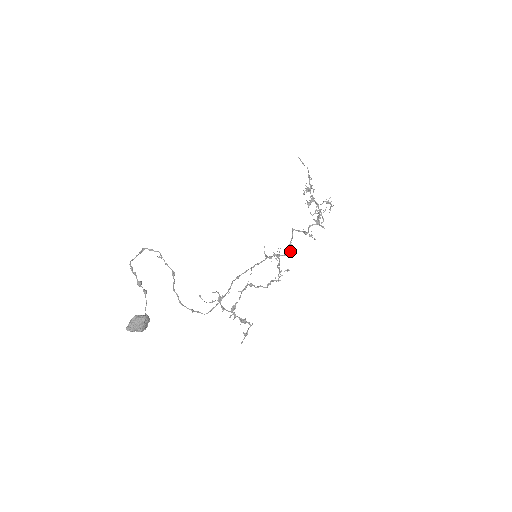
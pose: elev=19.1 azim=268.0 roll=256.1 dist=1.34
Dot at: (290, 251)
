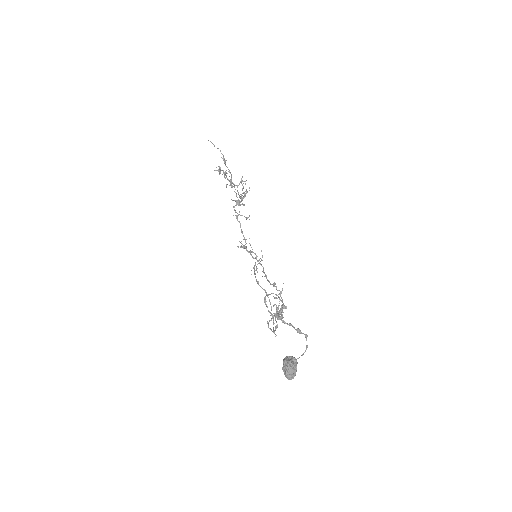
Dot at: occluded
